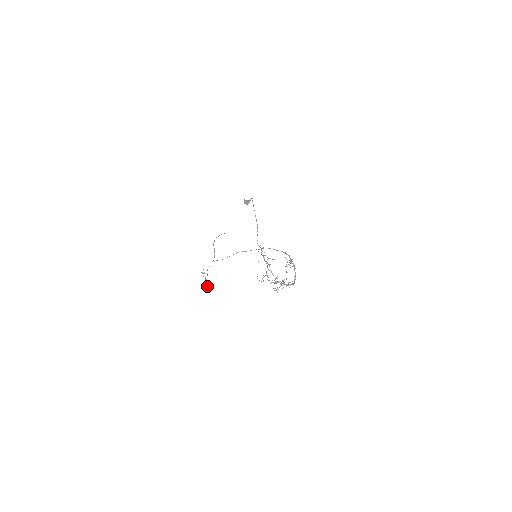
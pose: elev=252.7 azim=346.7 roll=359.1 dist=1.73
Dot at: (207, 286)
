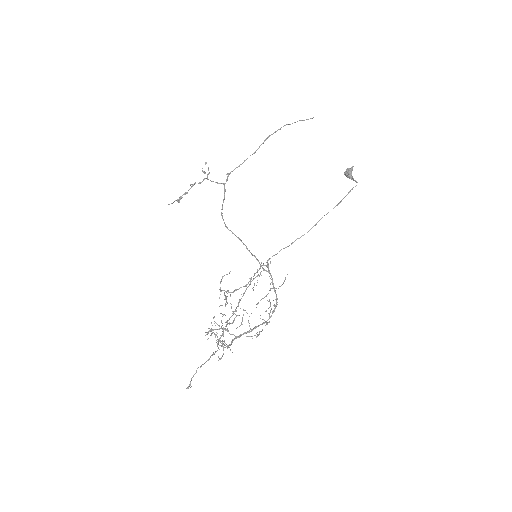
Dot at: (179, 202)
